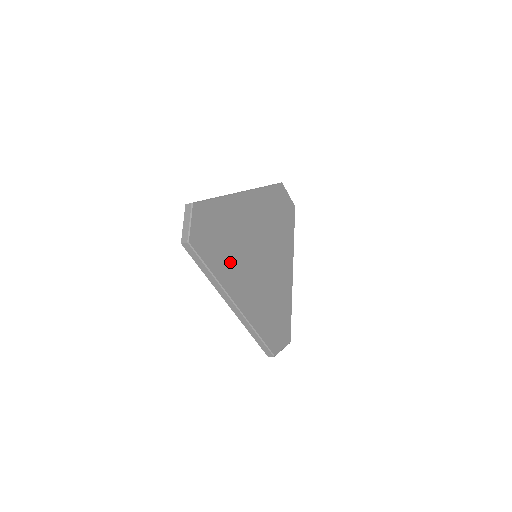
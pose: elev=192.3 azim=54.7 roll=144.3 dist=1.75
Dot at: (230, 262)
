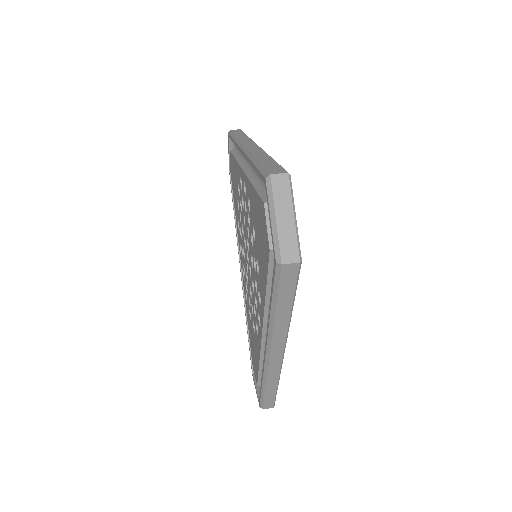
Dot at: occluded
